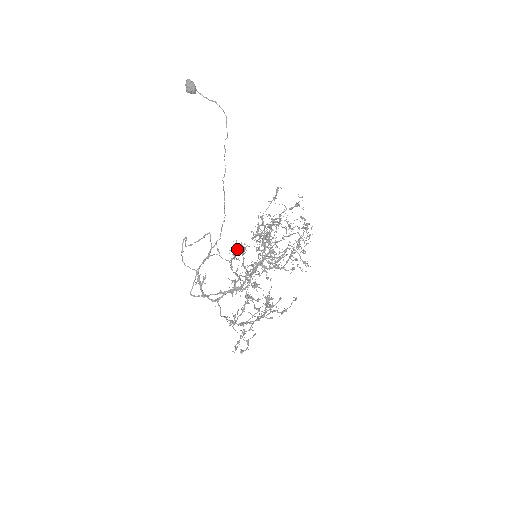
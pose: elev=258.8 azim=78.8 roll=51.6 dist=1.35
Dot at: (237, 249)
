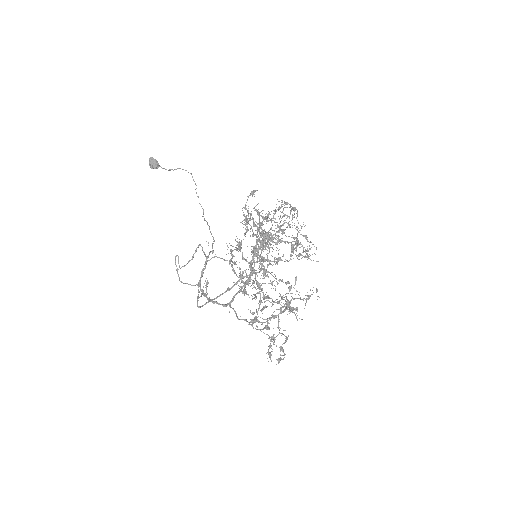
Dot at: (233, 250)
